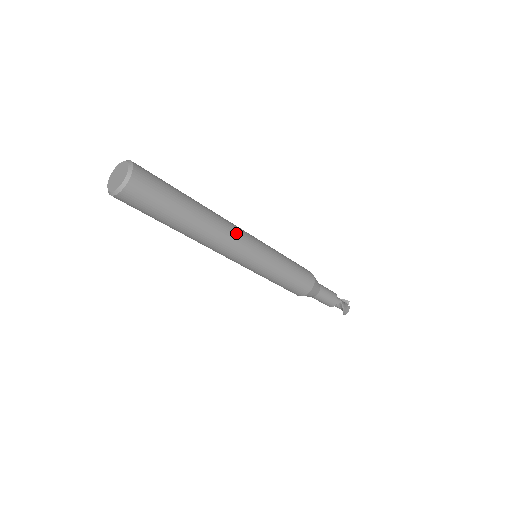
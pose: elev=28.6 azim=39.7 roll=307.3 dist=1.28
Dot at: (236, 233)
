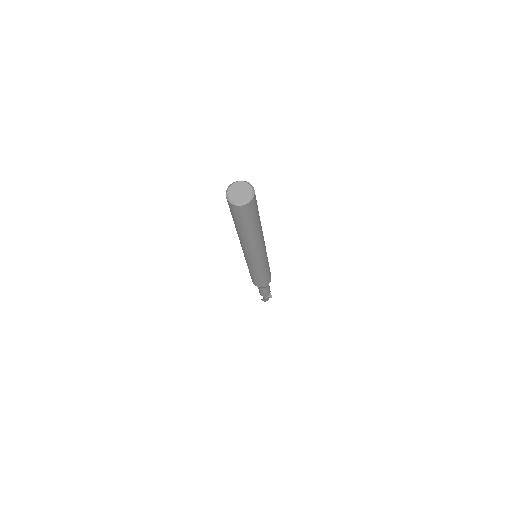
Dot at: (259, 250)
